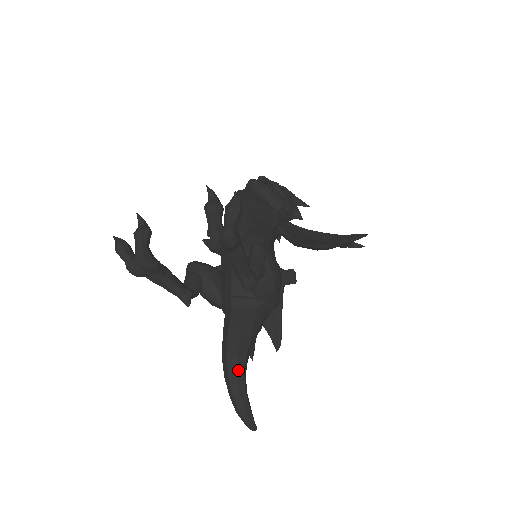
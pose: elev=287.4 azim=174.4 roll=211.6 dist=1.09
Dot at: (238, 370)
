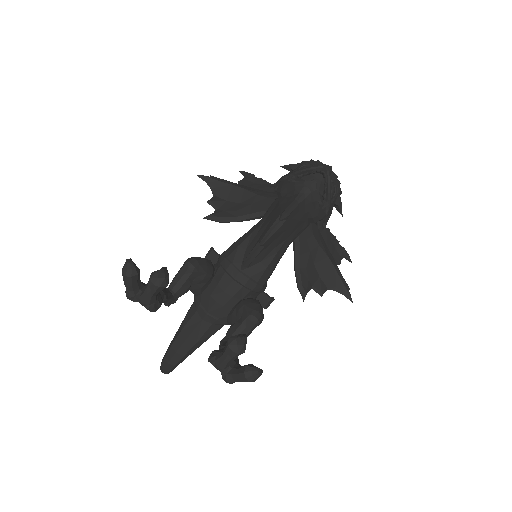
Dot at: (178, 363)
